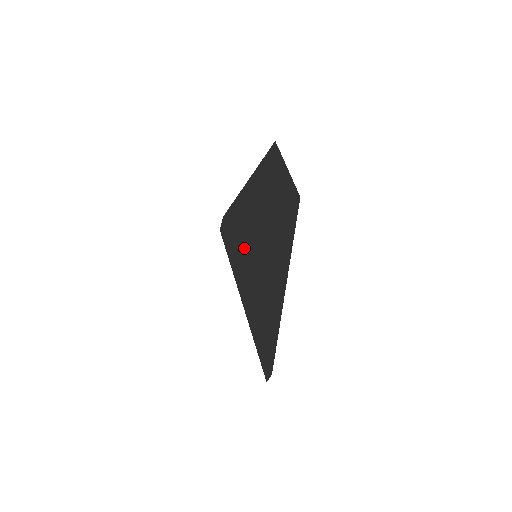
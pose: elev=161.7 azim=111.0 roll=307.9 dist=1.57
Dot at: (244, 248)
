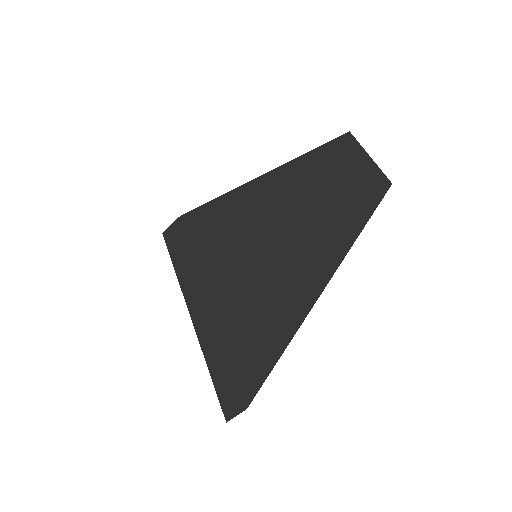
Dot at: (226, 249)
